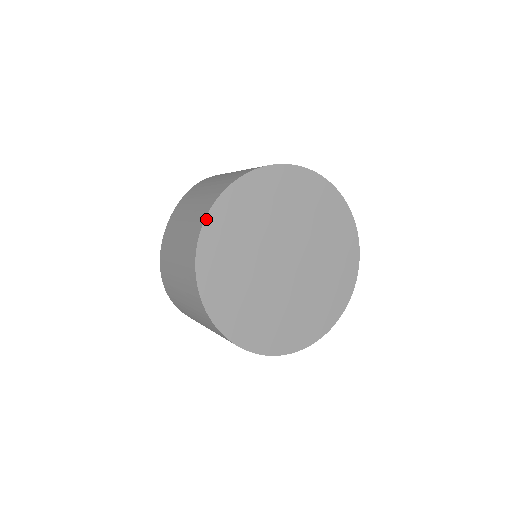
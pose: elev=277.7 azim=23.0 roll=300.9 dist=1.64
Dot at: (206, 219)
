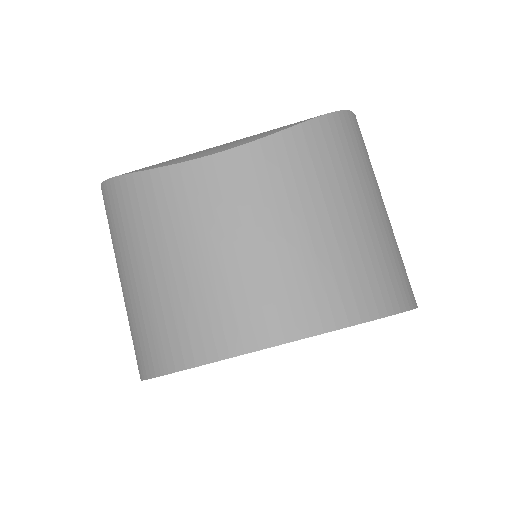
Dot at: occluded
